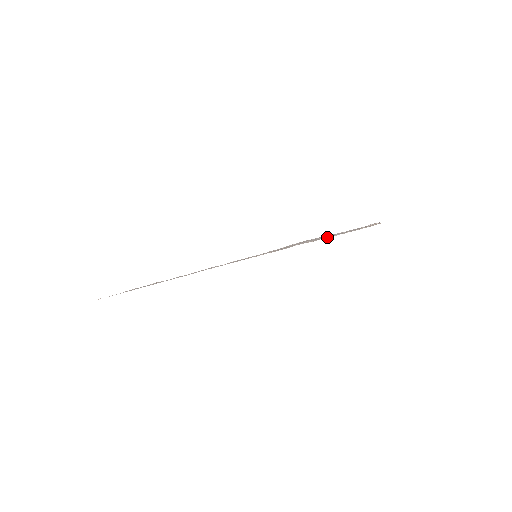
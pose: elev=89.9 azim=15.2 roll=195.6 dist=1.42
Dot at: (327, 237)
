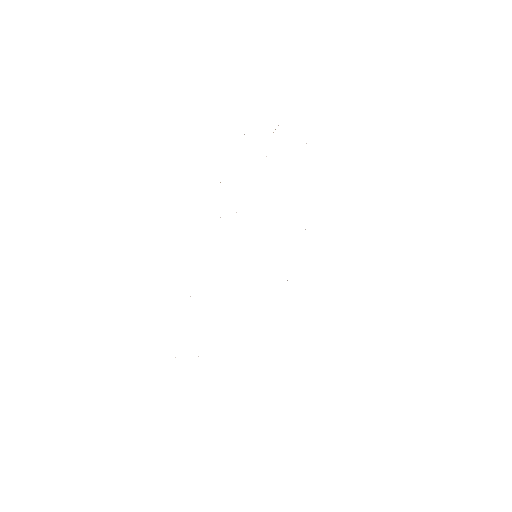
Dot at: occluded
